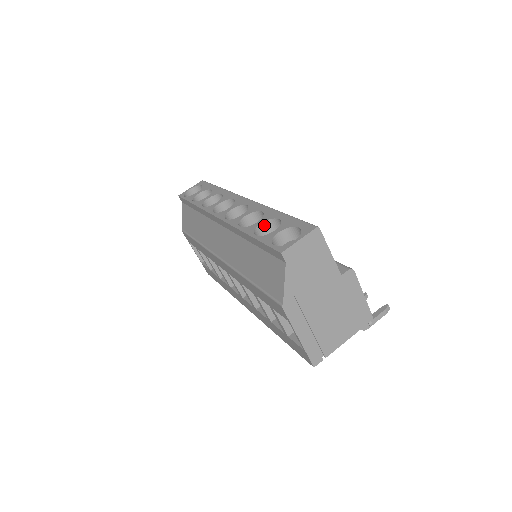
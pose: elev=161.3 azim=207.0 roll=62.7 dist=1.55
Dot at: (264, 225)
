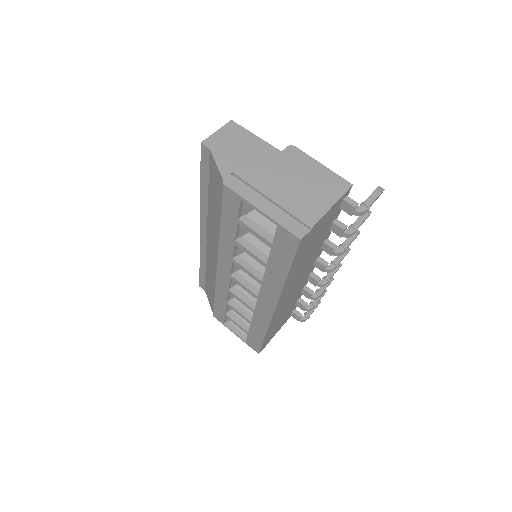
Dot at: occluded
